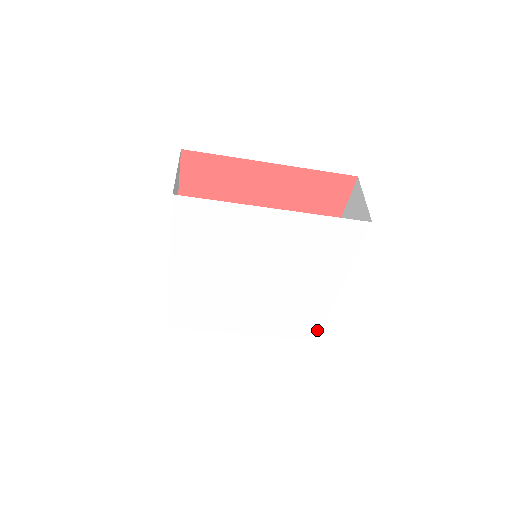
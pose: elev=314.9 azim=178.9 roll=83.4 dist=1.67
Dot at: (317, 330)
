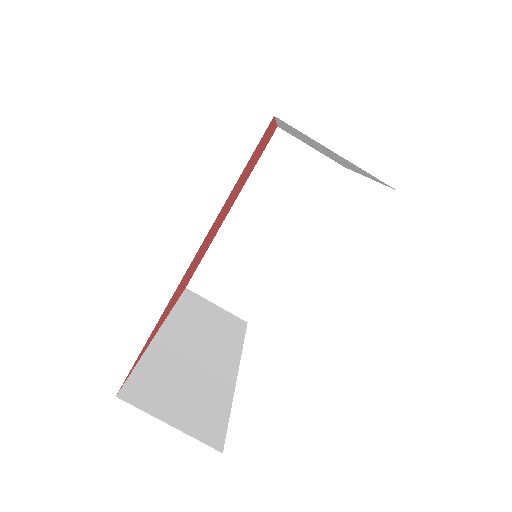
Dot at: occluded
